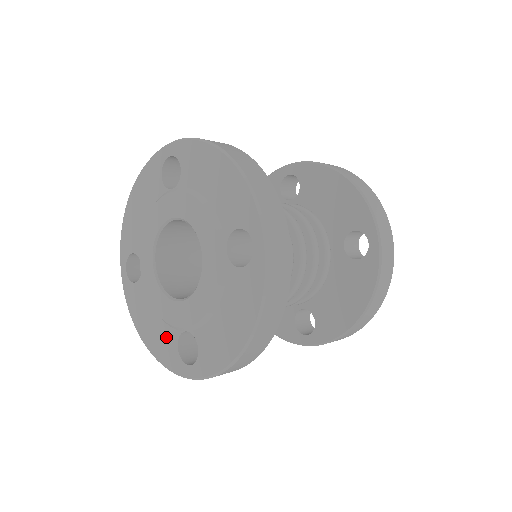
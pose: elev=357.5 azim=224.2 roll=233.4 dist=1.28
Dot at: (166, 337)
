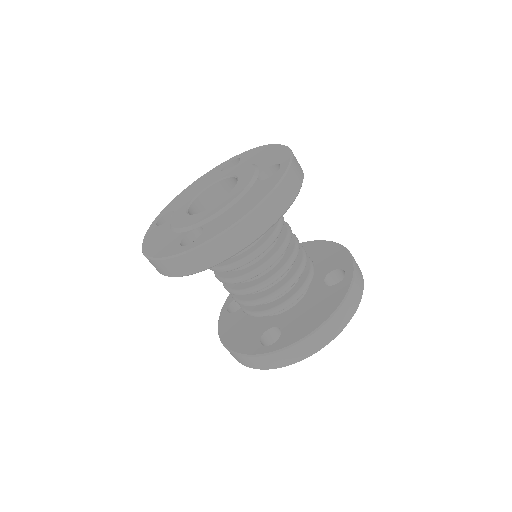
Dot at: (173, 240)
